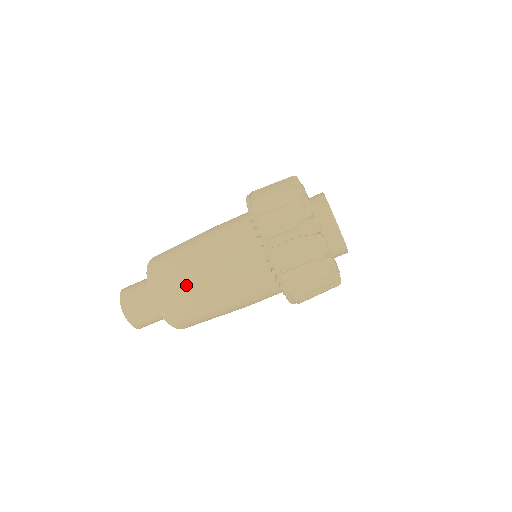
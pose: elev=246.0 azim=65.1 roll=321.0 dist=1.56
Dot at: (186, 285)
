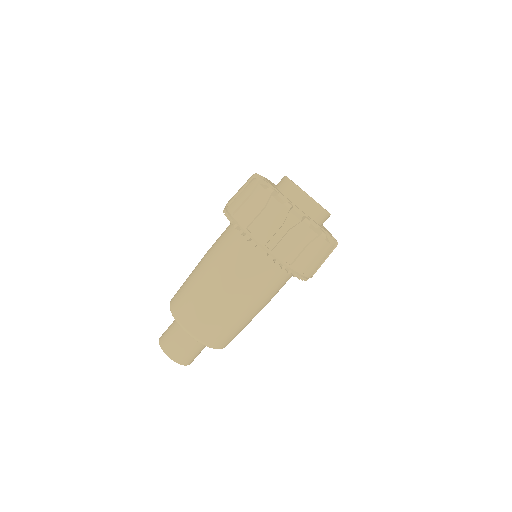
Dot at: (188, 281)
